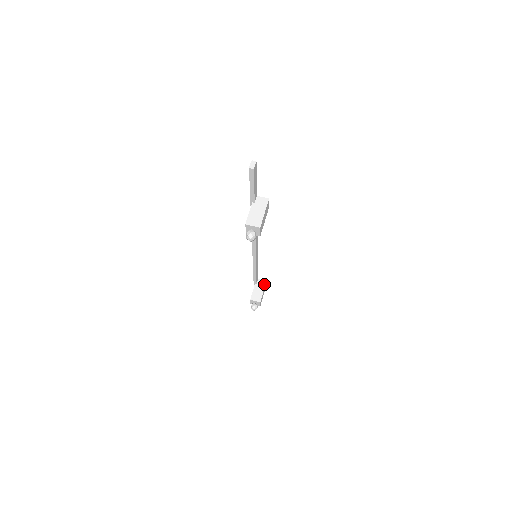
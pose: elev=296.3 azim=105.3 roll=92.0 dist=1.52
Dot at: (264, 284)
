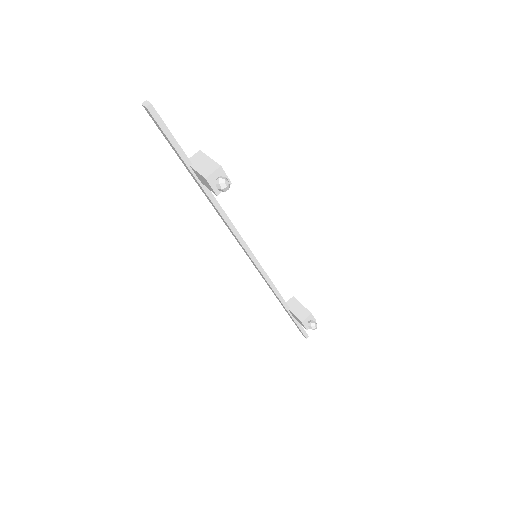
Dot at: (295, 300)
